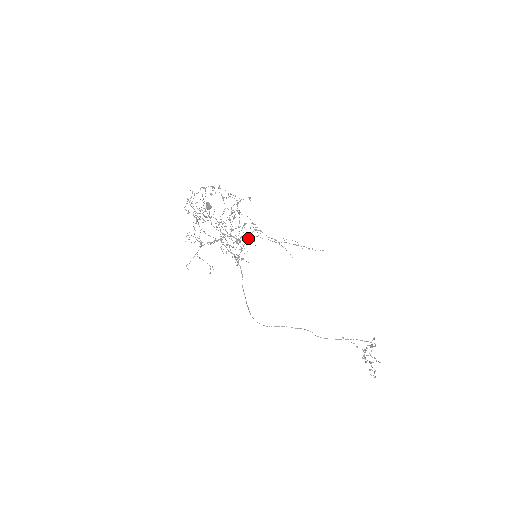
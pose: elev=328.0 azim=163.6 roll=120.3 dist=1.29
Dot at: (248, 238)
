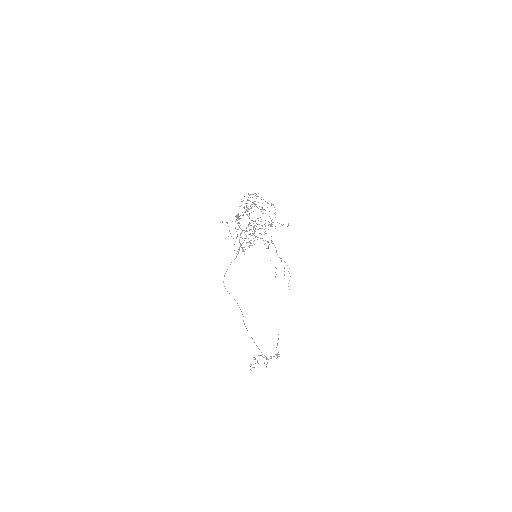
Dot at: occluded
